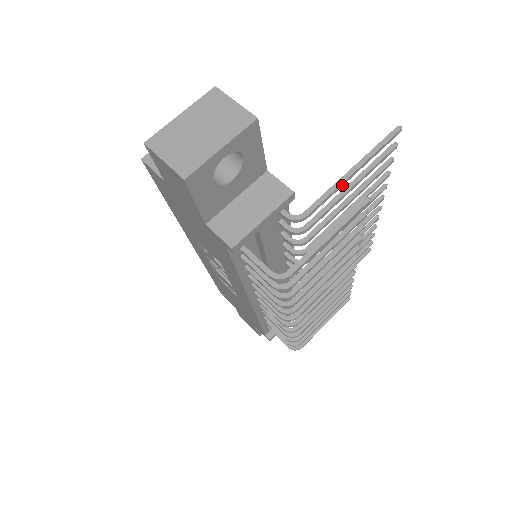
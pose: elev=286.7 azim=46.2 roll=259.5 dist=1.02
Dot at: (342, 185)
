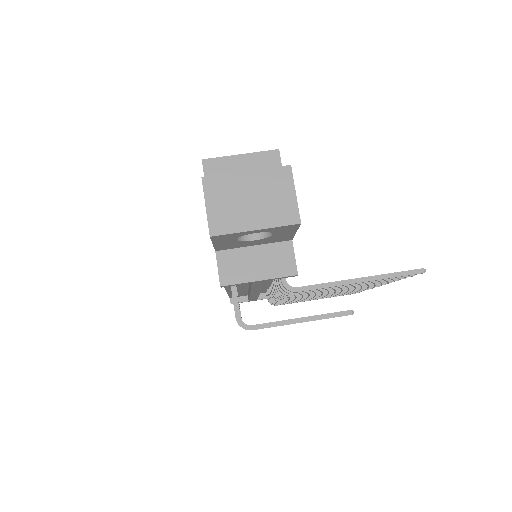
Dot at: (343, 285)
